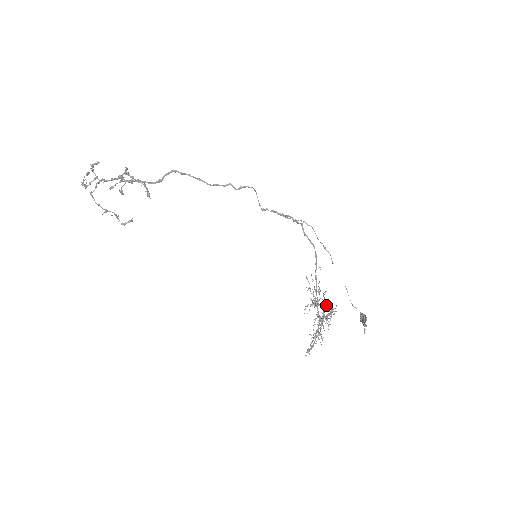
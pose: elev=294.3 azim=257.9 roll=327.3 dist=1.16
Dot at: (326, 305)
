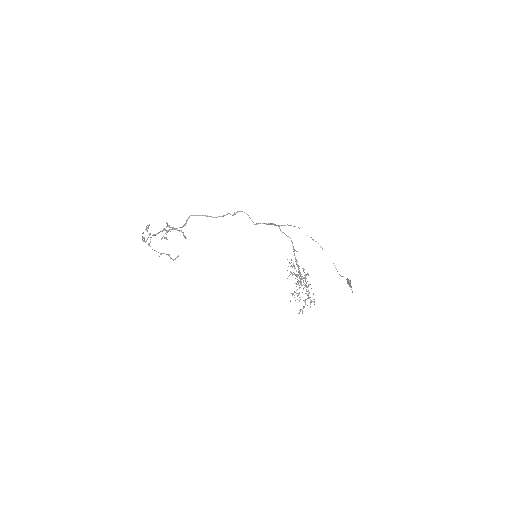
Dot at: (305, 275)
